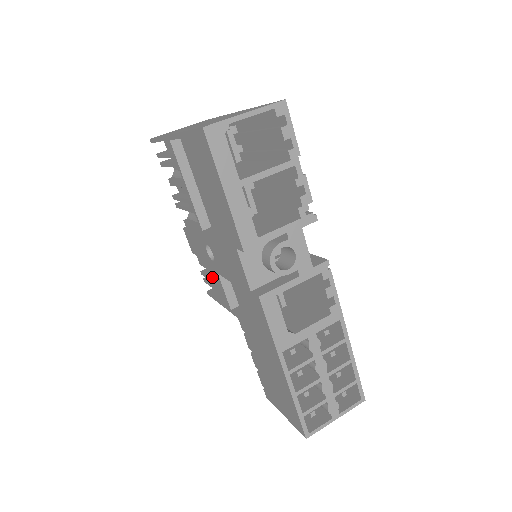
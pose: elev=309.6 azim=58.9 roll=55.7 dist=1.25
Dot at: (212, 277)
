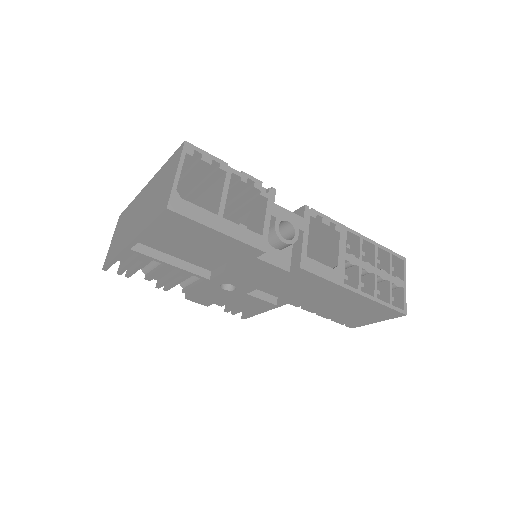
Dot at: (239, 304)
